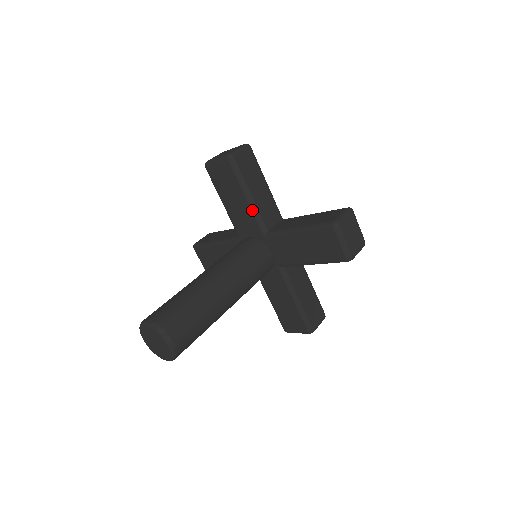
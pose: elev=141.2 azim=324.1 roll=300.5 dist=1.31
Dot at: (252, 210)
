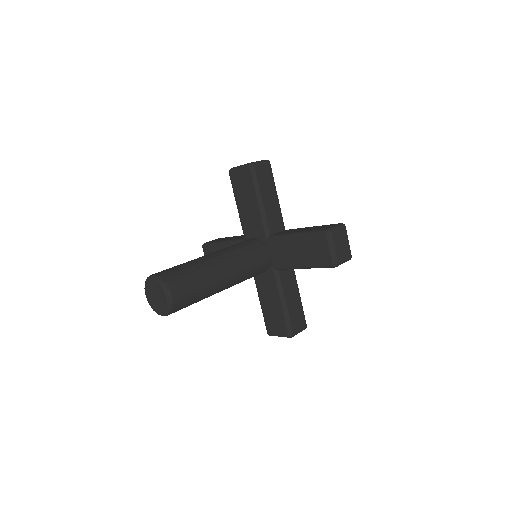
Dot at: (261, 214)
